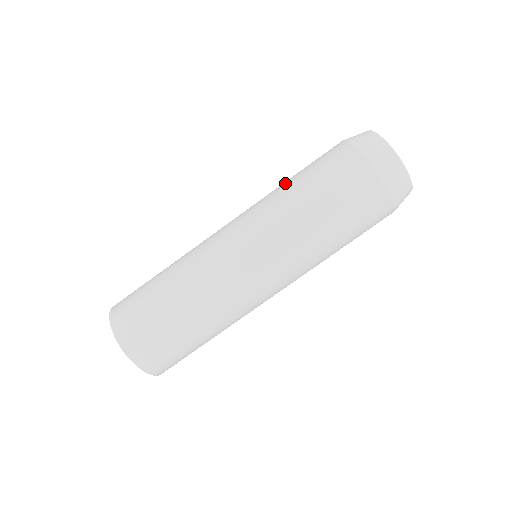
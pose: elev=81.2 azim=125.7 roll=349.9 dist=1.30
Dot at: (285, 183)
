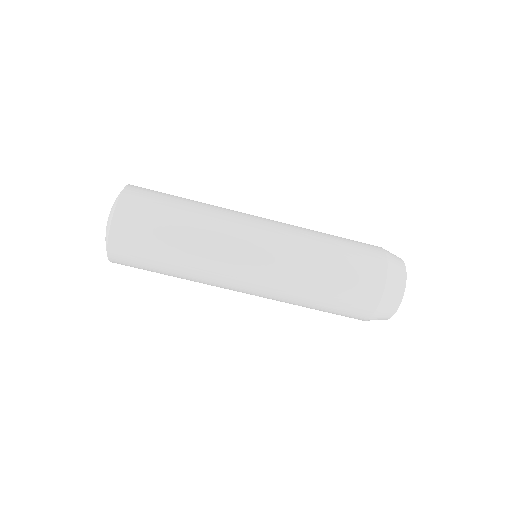
Dot at: occluded
